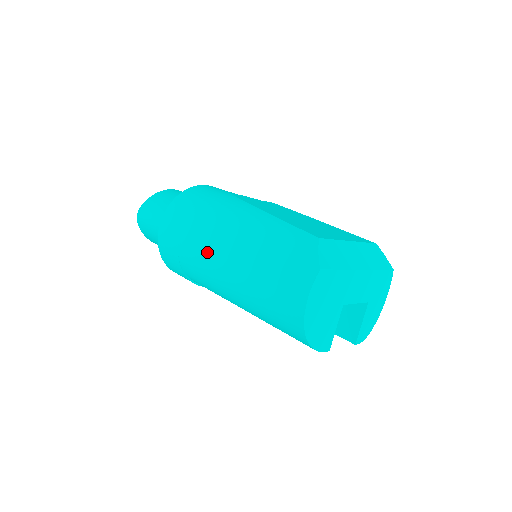
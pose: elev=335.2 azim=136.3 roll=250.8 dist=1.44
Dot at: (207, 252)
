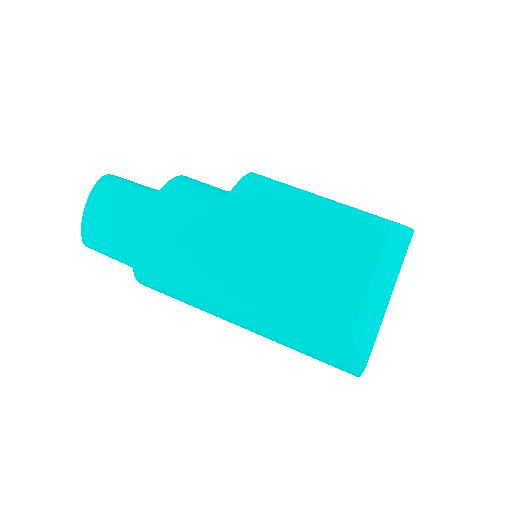
Dot at: occluded
